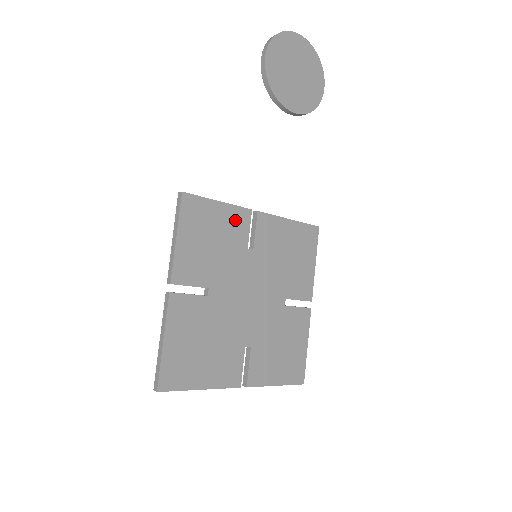
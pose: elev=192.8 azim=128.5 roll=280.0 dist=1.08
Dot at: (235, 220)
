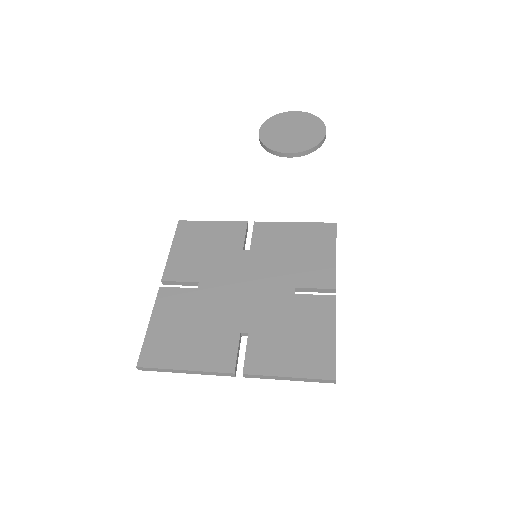
Dot at: (229, 231)
